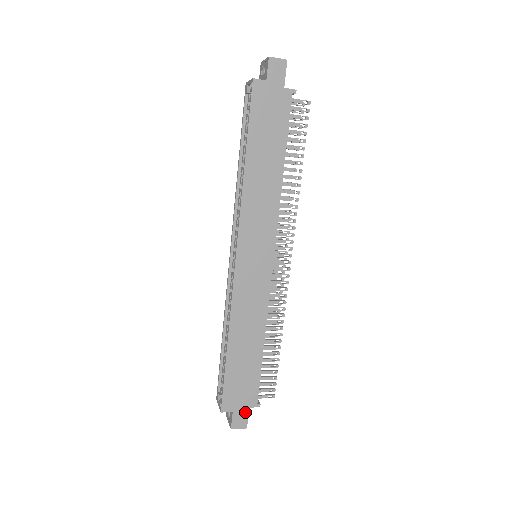
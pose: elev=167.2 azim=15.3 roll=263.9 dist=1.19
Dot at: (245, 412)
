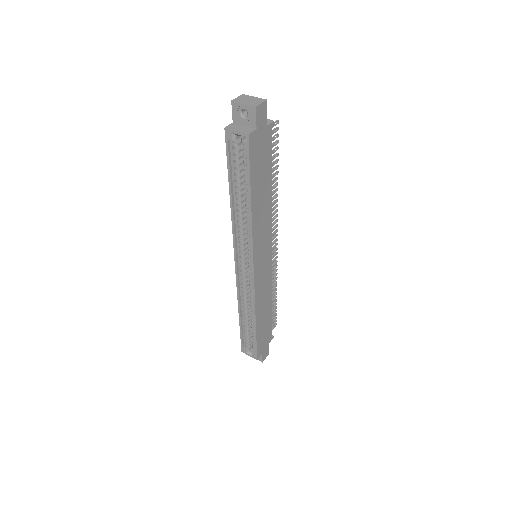
Dot at: (267, 347)
